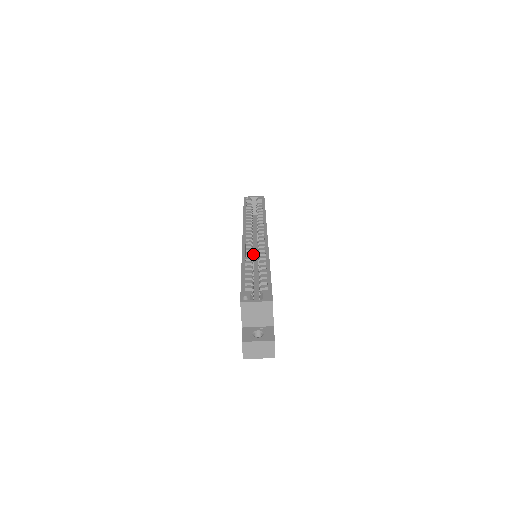
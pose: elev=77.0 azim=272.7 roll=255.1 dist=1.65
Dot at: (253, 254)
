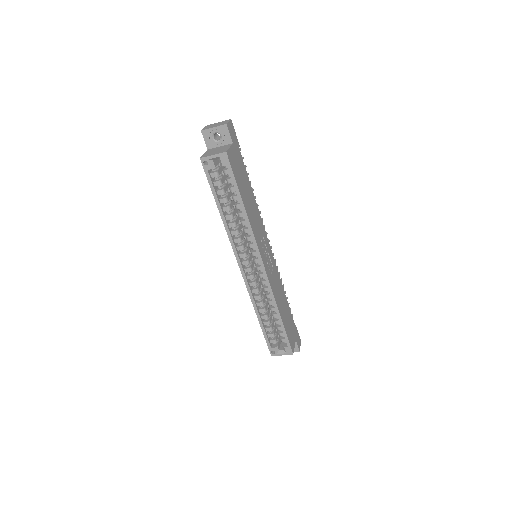
Dot at: (256, 275)
